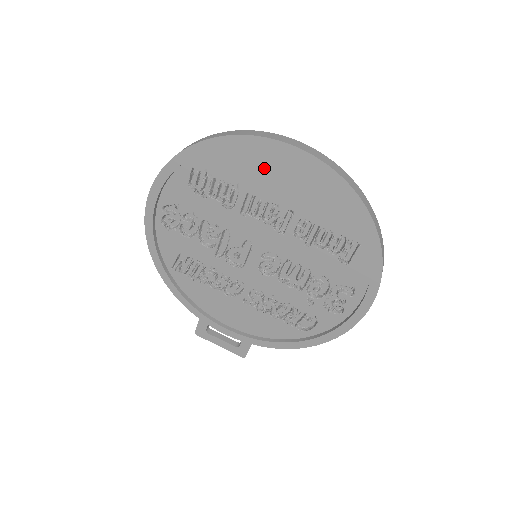
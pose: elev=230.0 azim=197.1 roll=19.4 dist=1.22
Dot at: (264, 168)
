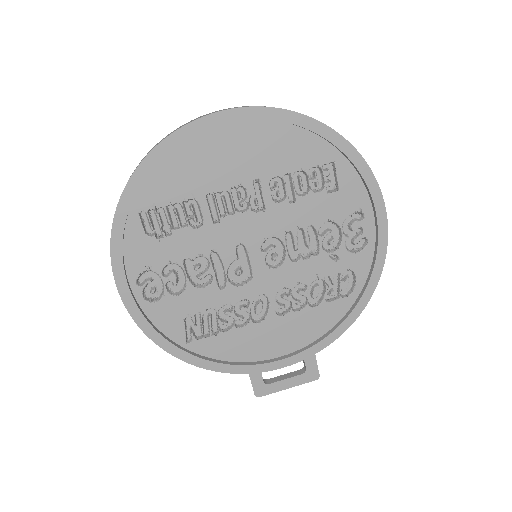
Dot at: (205, 158)
